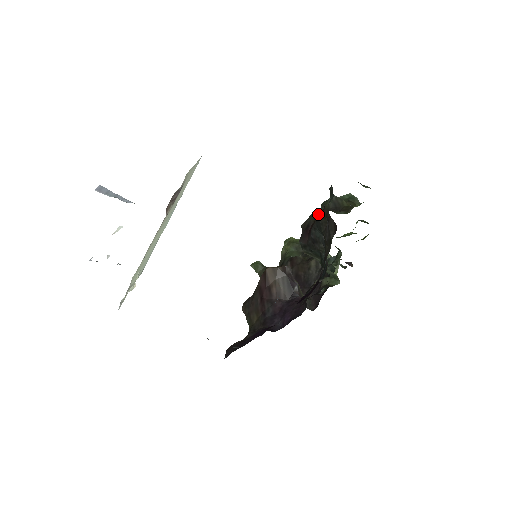
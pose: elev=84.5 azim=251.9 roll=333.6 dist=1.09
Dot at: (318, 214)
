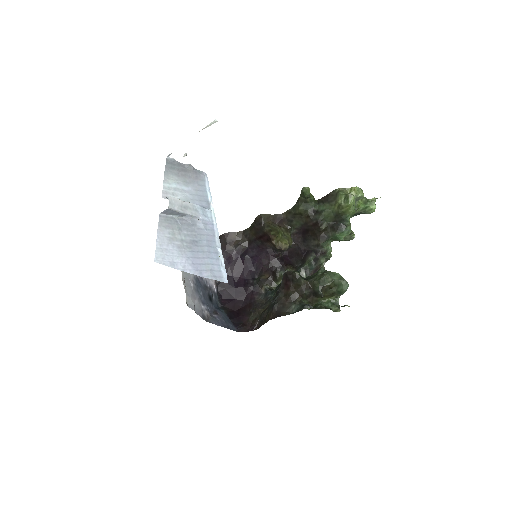
Dot at: (288, 298)
